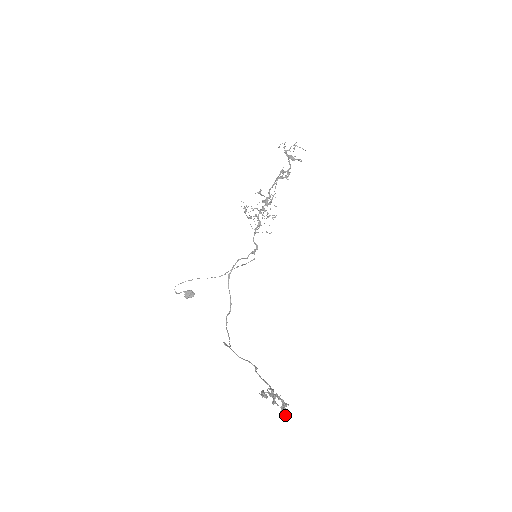
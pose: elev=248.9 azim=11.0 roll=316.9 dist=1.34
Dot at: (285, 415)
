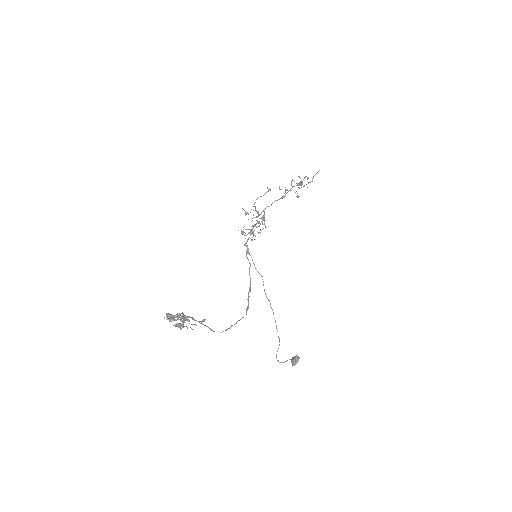
Dot at: (164, 317)
